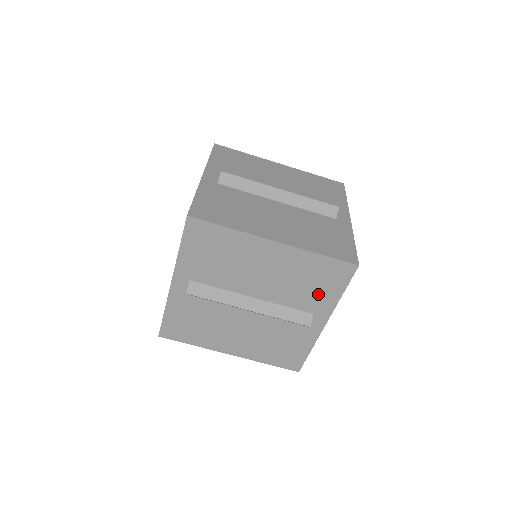
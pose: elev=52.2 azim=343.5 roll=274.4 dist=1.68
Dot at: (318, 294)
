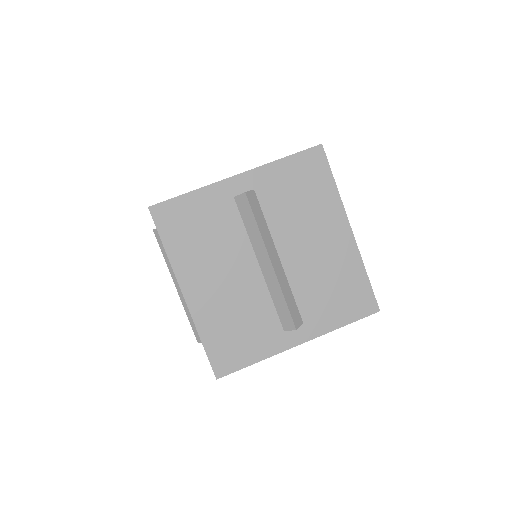
Dot at: (328, 307)
